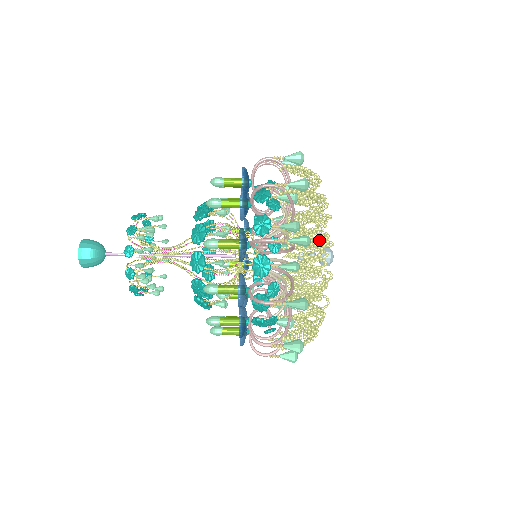
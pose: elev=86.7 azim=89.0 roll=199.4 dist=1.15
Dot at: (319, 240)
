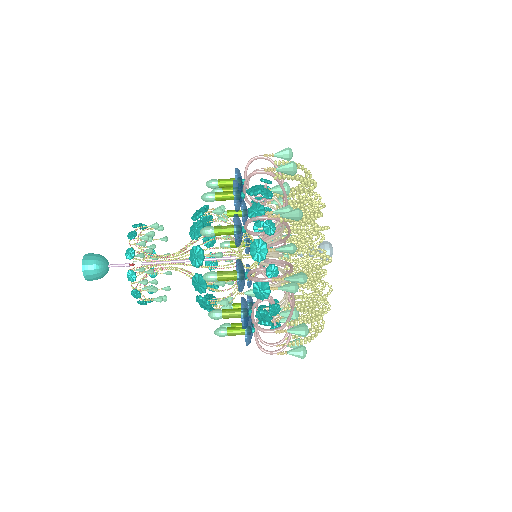
Dot at: (312, 216)
